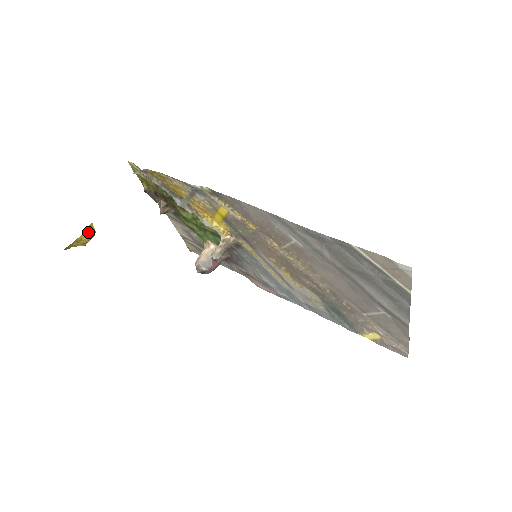
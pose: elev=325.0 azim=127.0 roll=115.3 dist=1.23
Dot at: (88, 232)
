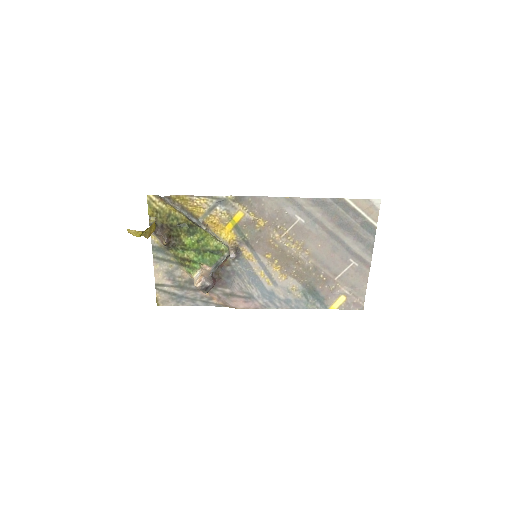
Dot at: (155, 223)
